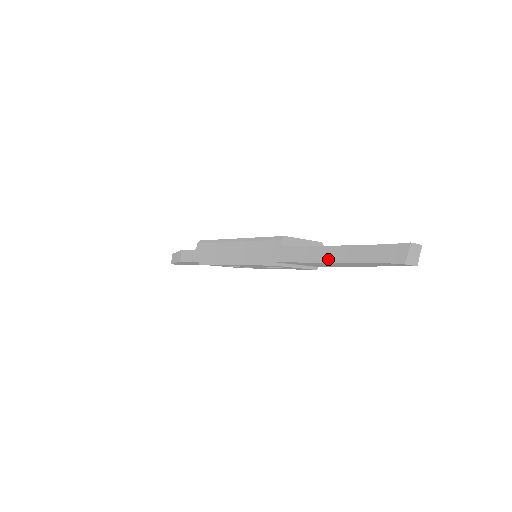
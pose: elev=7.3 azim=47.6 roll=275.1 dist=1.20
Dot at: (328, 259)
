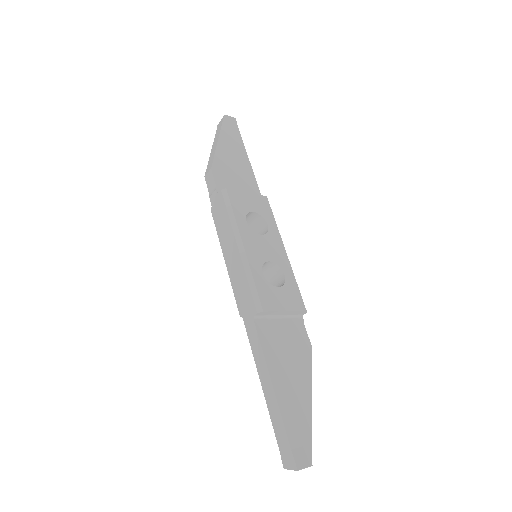
Dot at: (262, 382)
